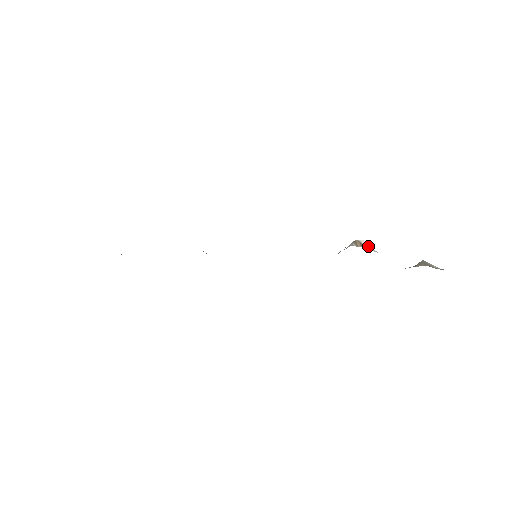
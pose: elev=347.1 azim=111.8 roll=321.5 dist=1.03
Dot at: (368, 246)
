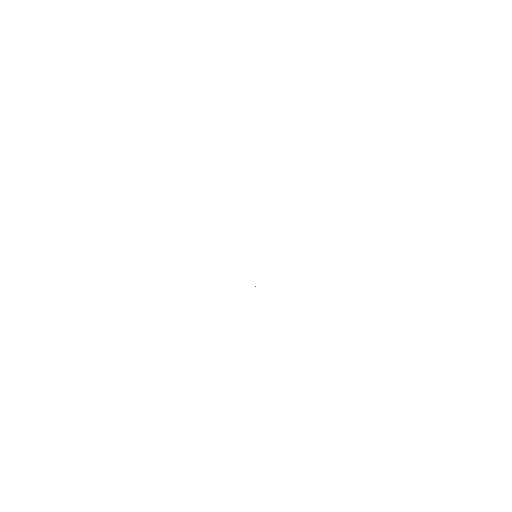
Dot at: occluded
